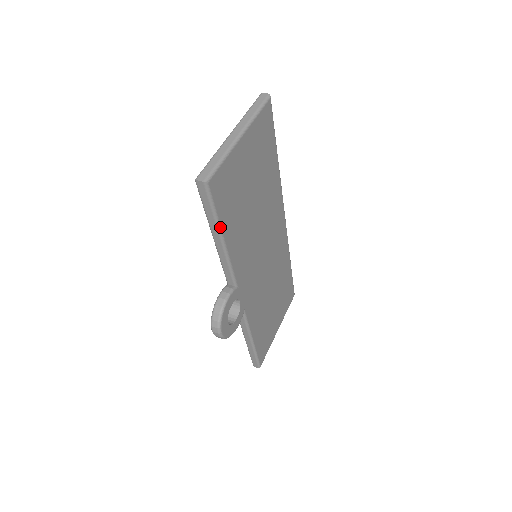
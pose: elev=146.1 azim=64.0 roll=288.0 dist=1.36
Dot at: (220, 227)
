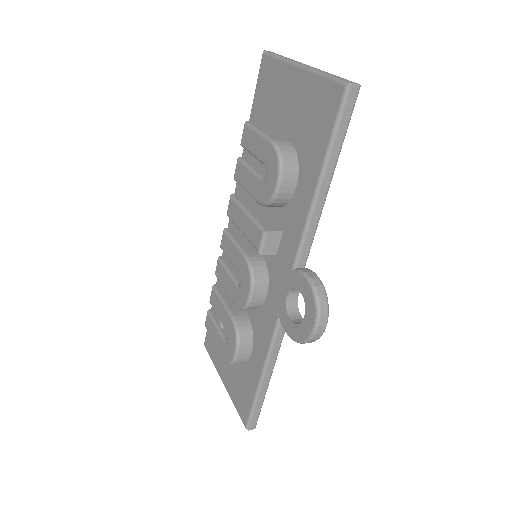
Dot at: (336, 162)
